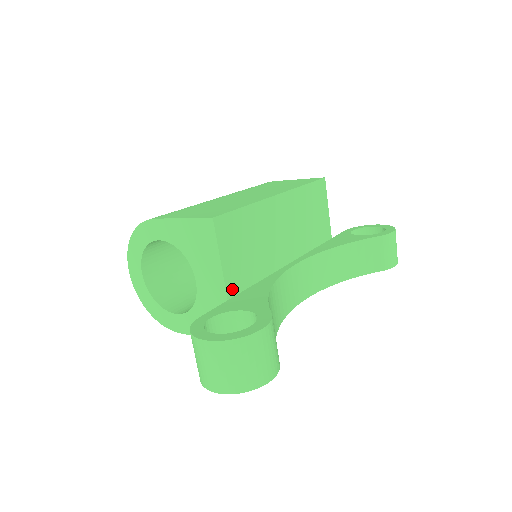
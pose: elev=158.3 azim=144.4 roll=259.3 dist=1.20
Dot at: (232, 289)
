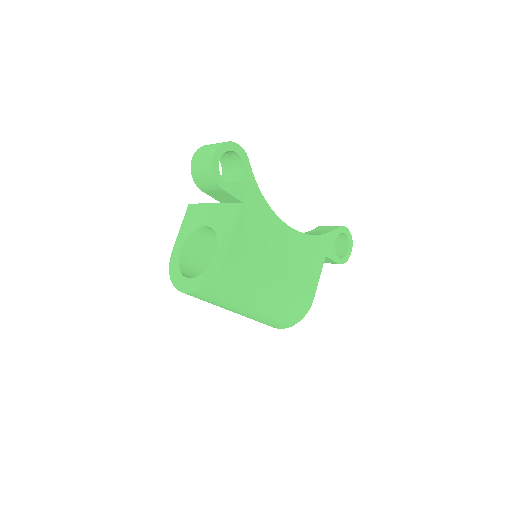
Dot at: occluded
